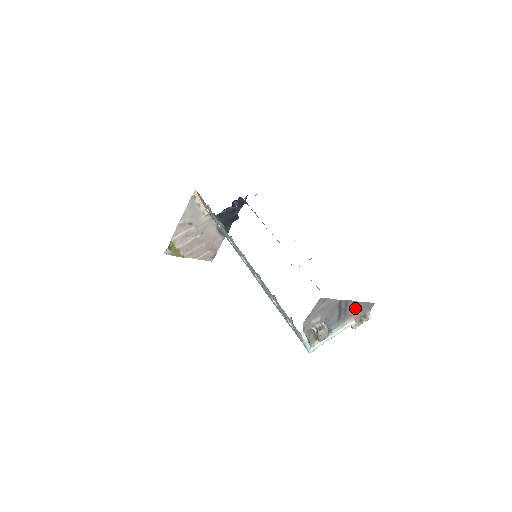
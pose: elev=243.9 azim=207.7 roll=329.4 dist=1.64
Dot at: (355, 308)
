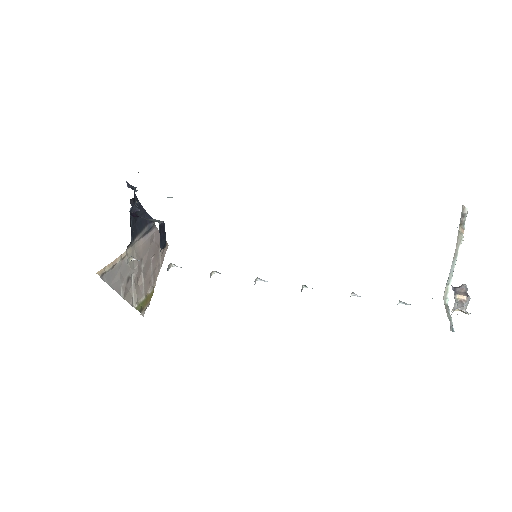
Dot at: occluded
